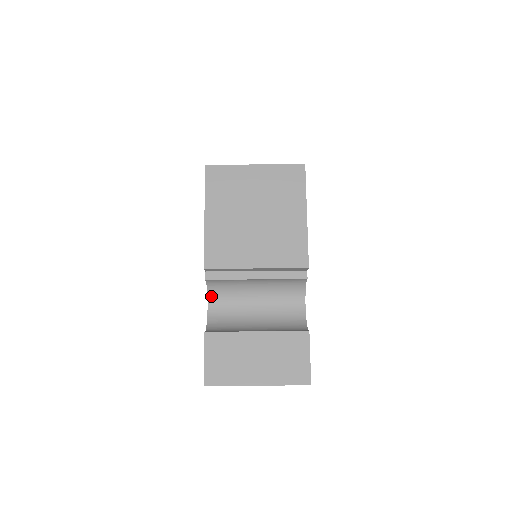
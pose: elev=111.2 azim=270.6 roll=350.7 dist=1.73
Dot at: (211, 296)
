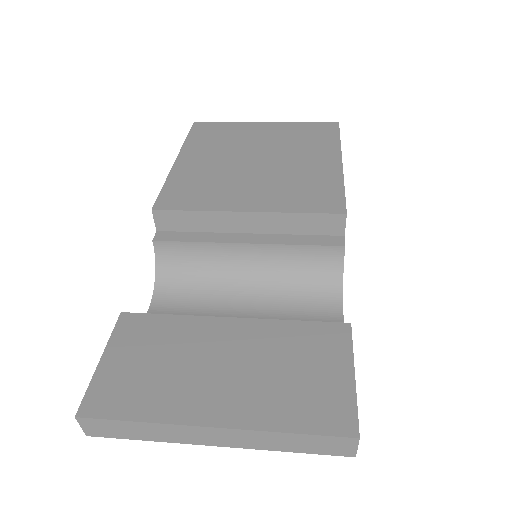
Dot at: (160, 289)
